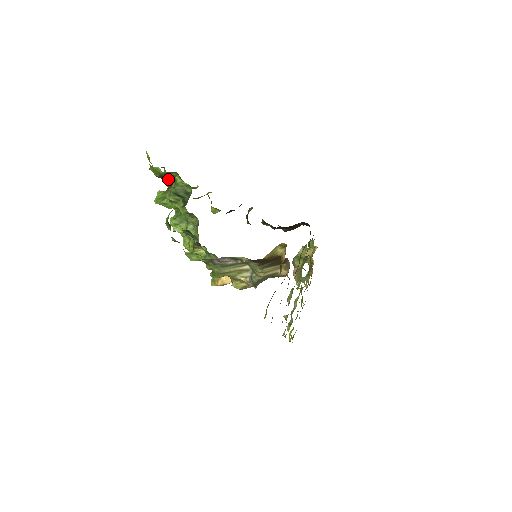
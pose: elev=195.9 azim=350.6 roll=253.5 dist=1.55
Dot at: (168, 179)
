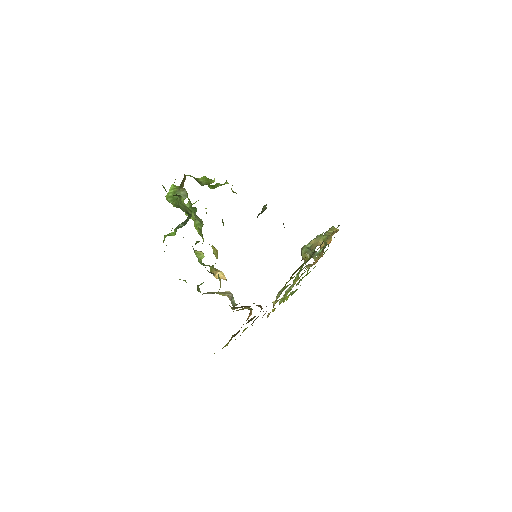
Dot at: occluded
